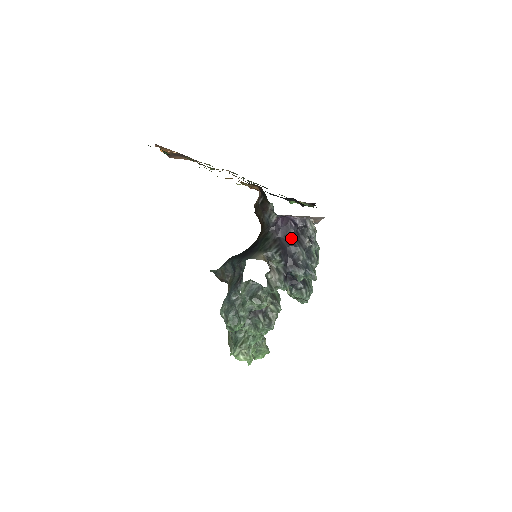
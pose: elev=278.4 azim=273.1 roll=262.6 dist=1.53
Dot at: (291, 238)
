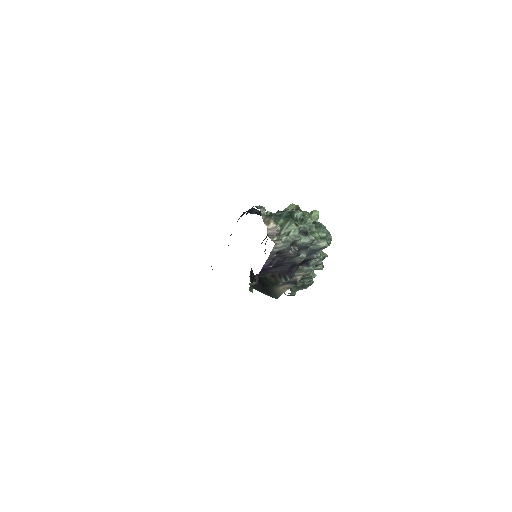
Dot at: (279, 265)
